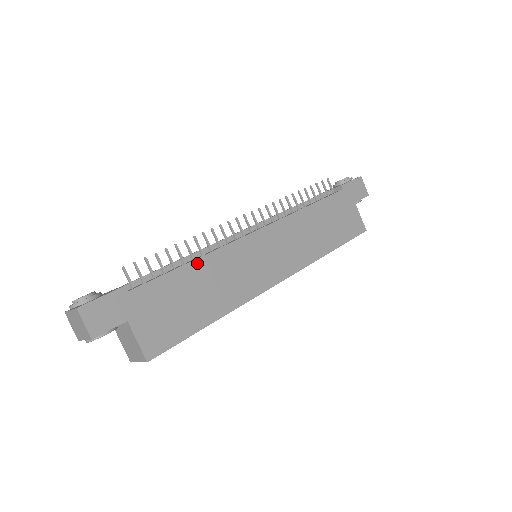
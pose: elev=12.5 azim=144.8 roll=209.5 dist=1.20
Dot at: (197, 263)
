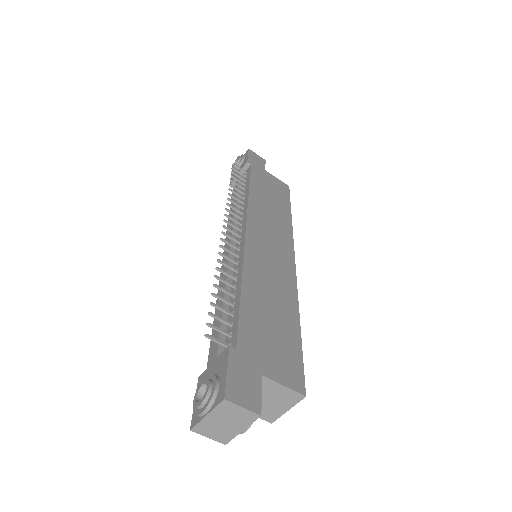
Dot at: (245, 285)
